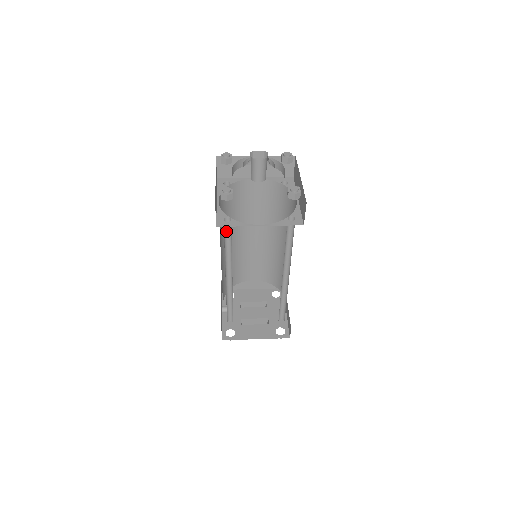
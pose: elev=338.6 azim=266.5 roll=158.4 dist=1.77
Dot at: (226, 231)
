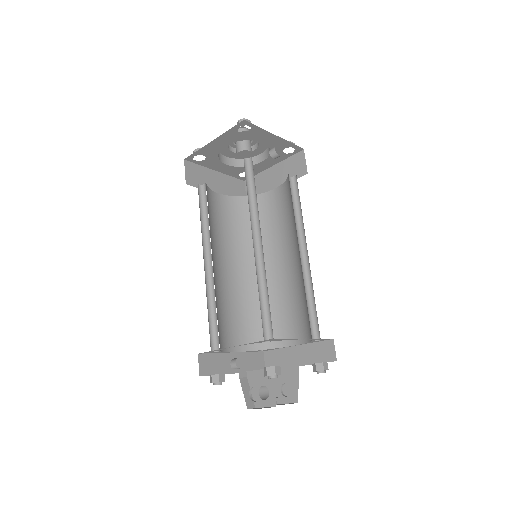
Dot at: (205, 201)
